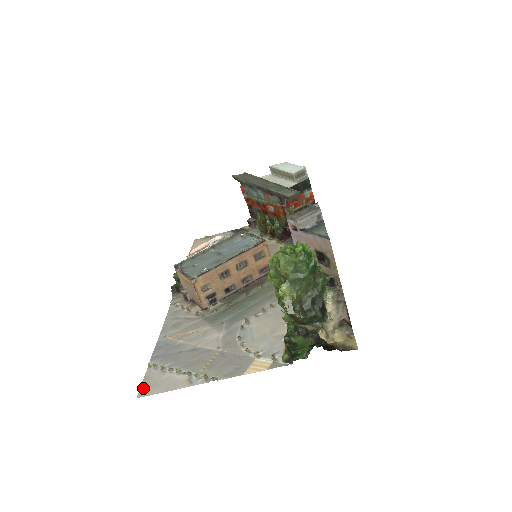
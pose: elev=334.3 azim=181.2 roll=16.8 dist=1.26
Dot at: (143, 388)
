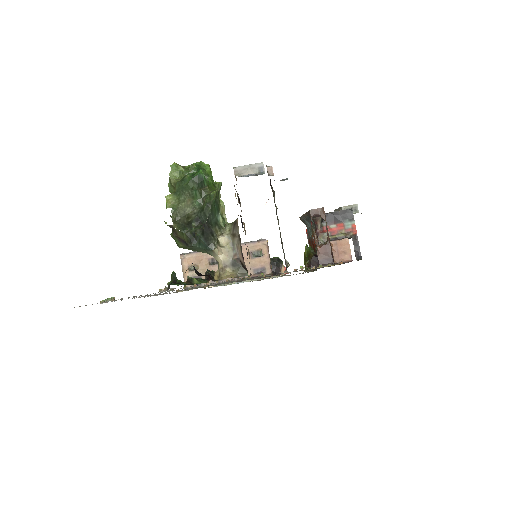
Dot at: occluded
